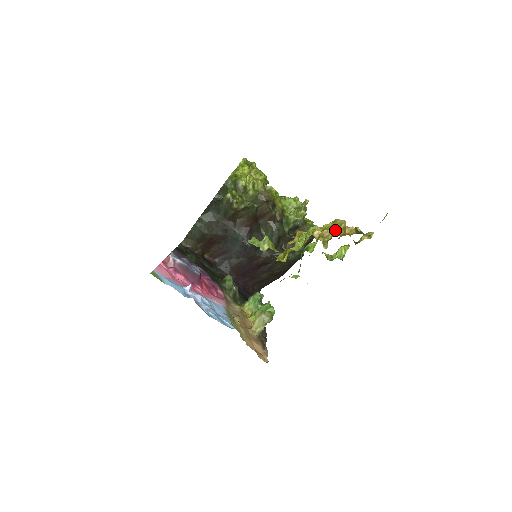
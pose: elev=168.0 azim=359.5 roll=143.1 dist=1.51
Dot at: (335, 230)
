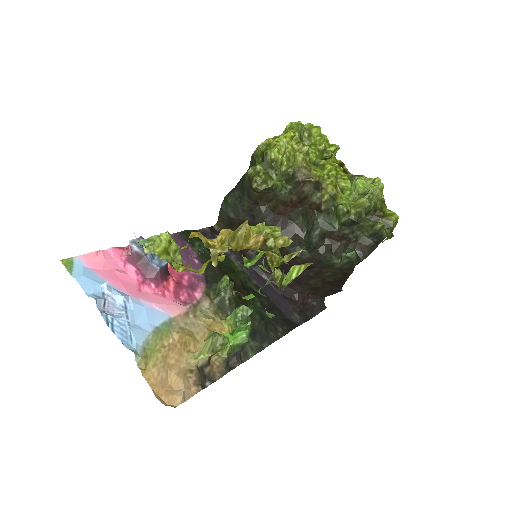
Dot at: (231, 238)
